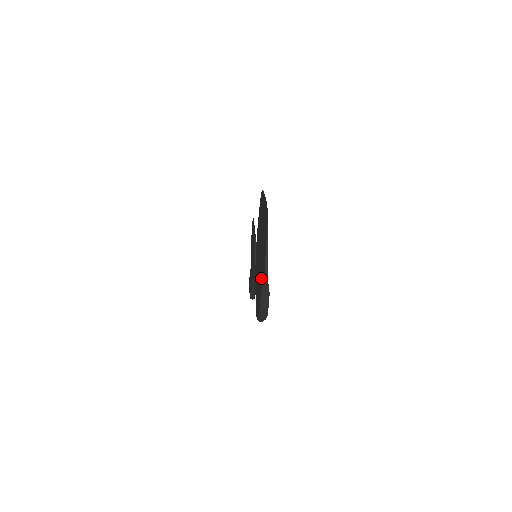
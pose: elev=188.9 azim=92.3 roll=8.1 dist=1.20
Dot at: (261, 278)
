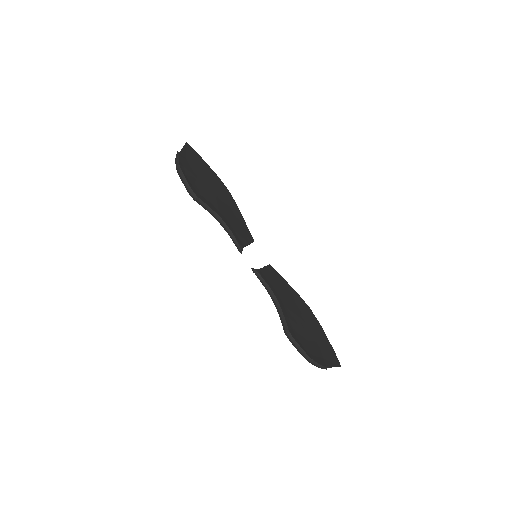
Dot at: (190, 172)
